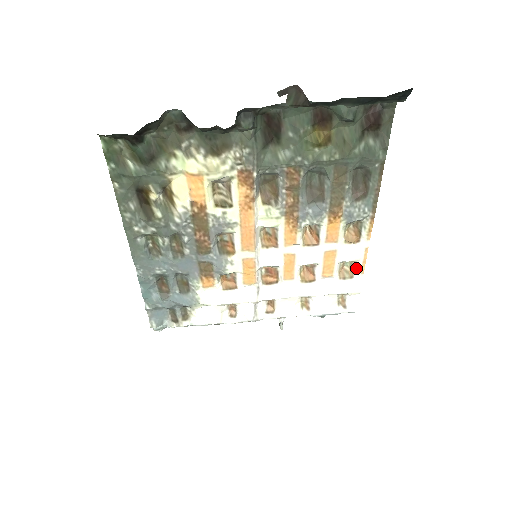
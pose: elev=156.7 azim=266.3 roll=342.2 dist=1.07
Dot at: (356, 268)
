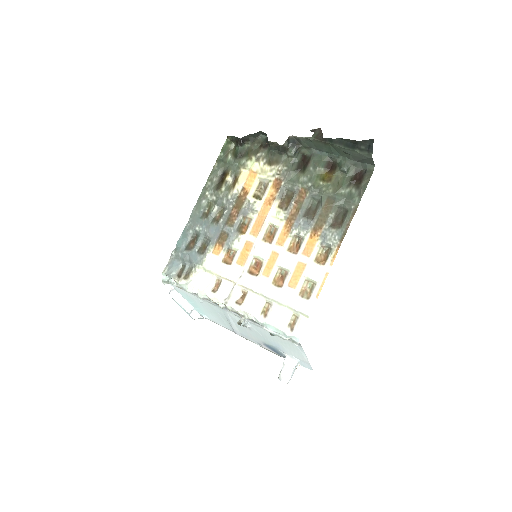
Dot at: (314, 290)
